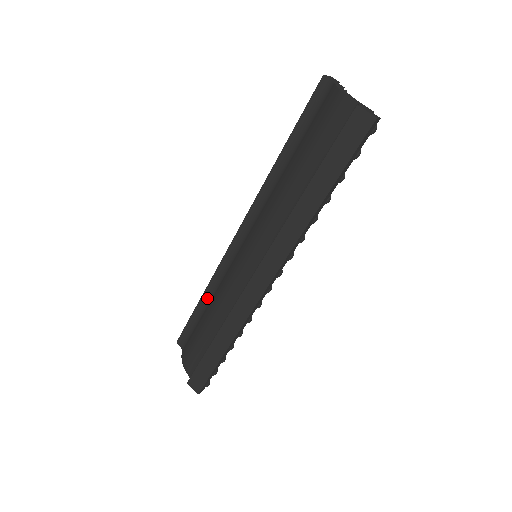
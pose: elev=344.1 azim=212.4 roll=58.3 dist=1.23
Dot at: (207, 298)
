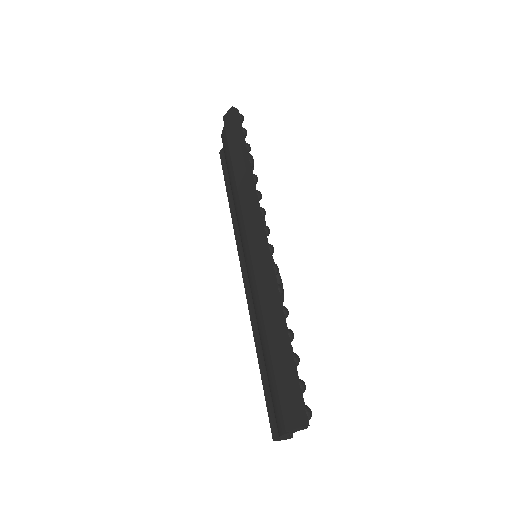
Dot at: (260, 348)
